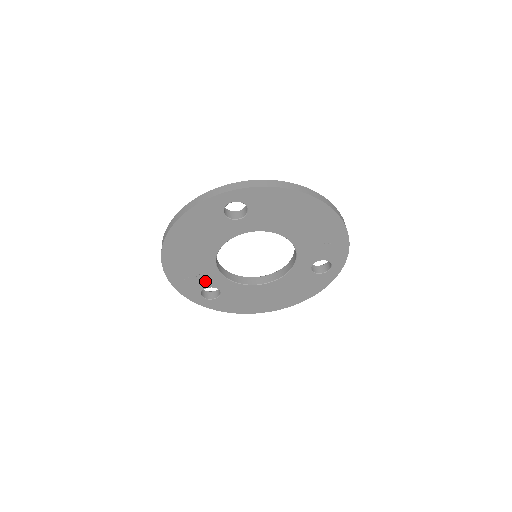
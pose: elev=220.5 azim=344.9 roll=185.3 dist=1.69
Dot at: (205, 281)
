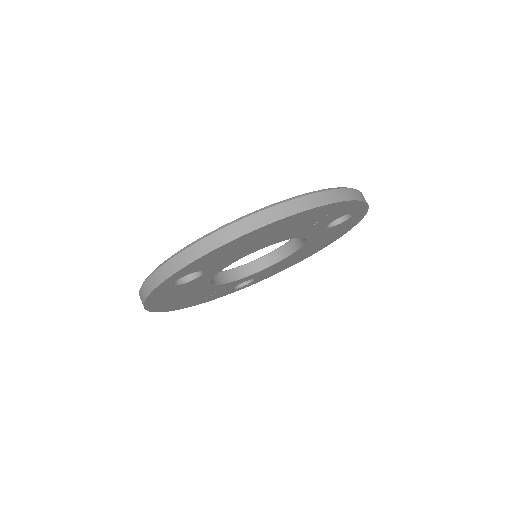
Dot at: (228, 288)
